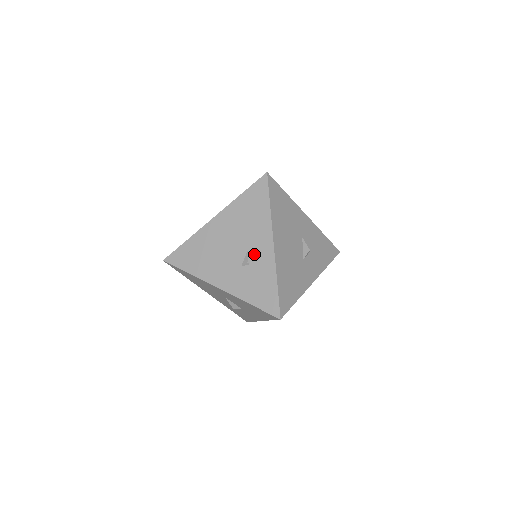
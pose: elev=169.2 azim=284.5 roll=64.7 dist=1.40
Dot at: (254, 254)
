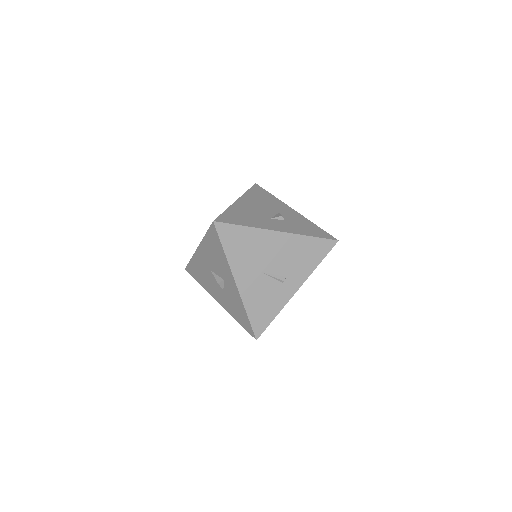
Dot at: occluded
